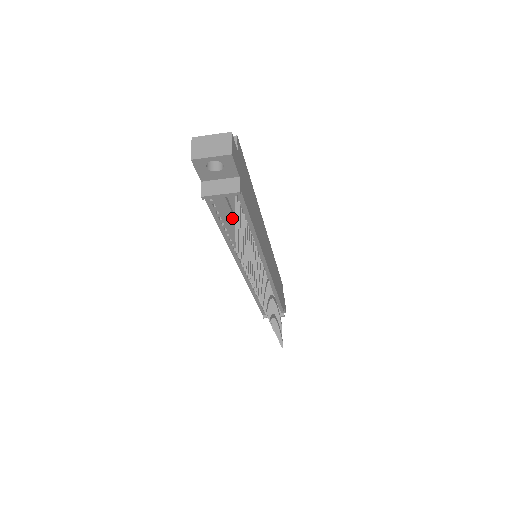
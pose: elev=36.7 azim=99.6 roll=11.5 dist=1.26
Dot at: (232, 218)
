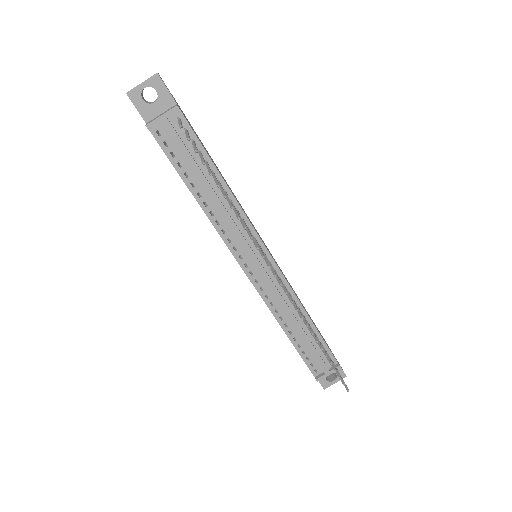
Dot at: (188, 154)
